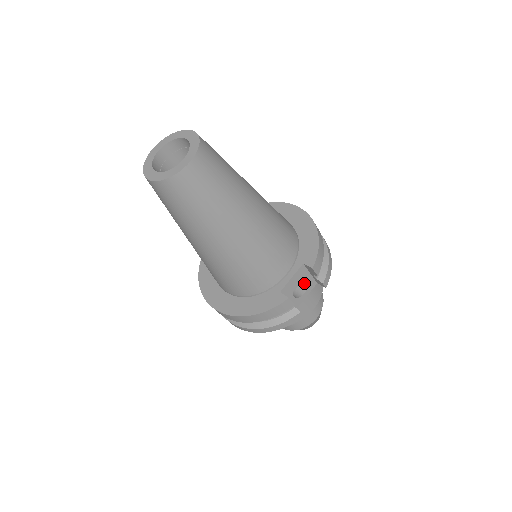
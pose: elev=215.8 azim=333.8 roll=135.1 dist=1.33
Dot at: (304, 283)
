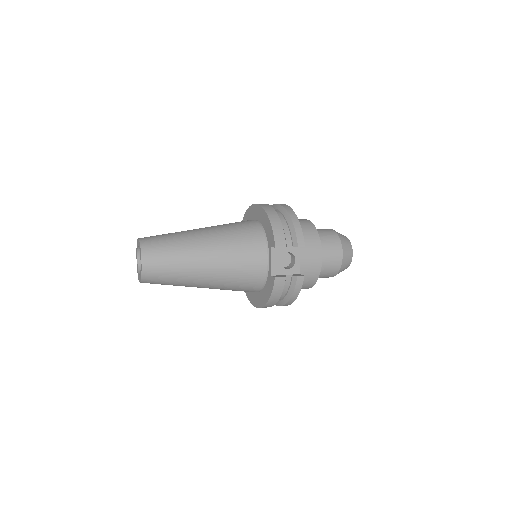
Dot at: (290, 253)
